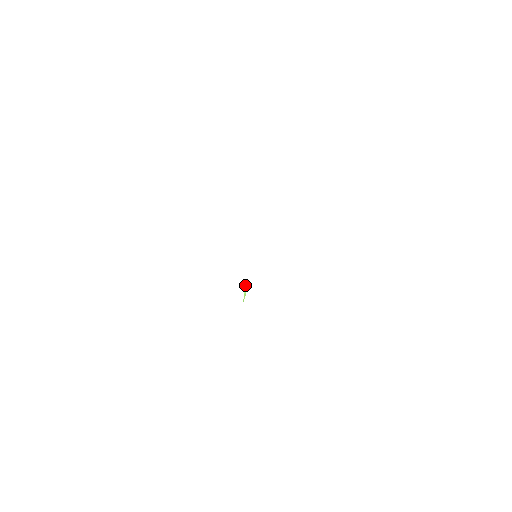
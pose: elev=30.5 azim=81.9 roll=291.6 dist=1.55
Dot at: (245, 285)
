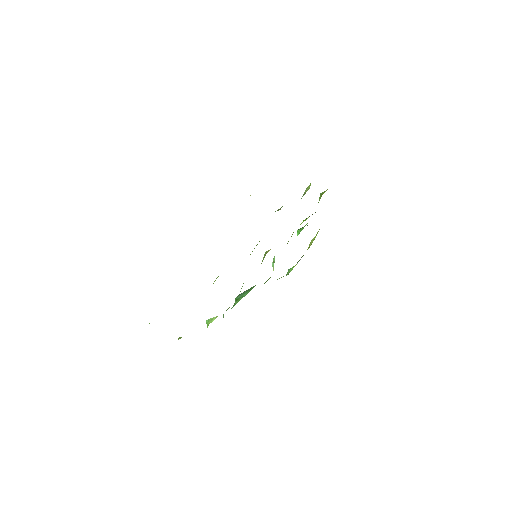
Dot at: occluded
